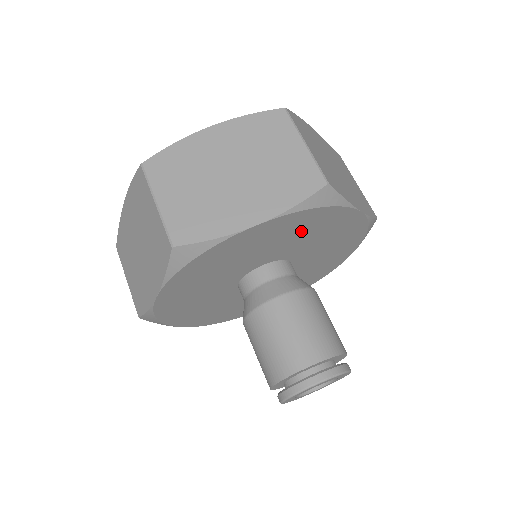
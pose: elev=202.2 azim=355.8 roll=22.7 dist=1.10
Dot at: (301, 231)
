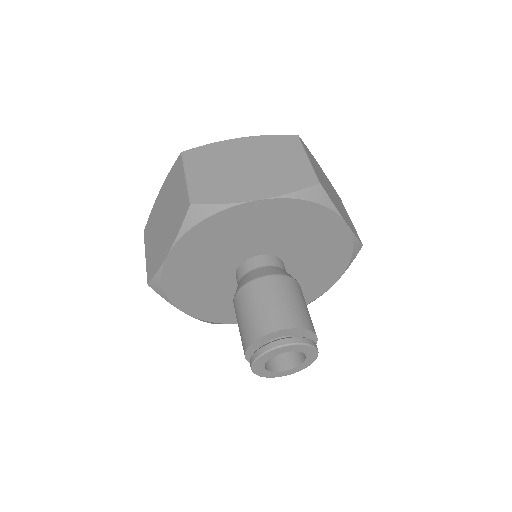
Dot at: (221, 238)
